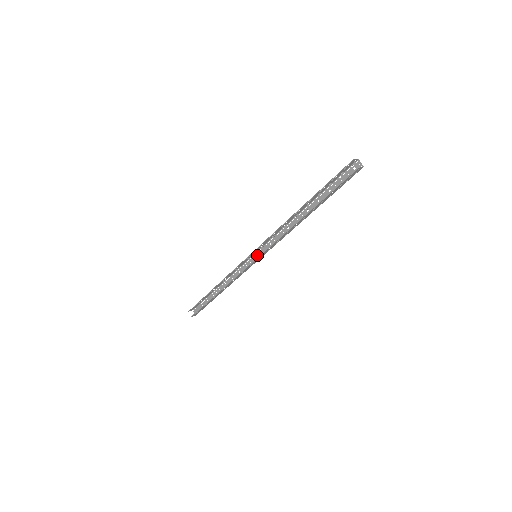
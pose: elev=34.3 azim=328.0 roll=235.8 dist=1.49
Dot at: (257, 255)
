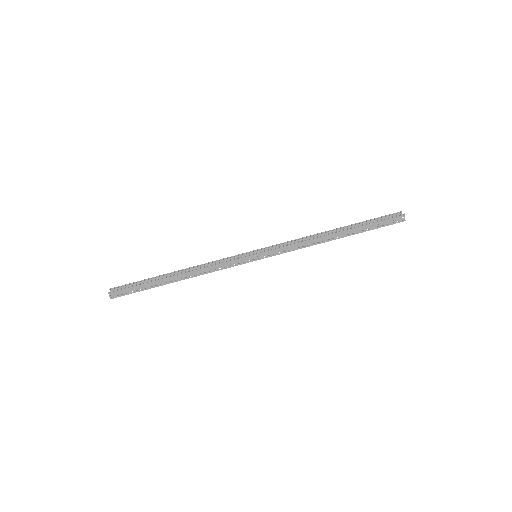
Dot at: (256, 258)
